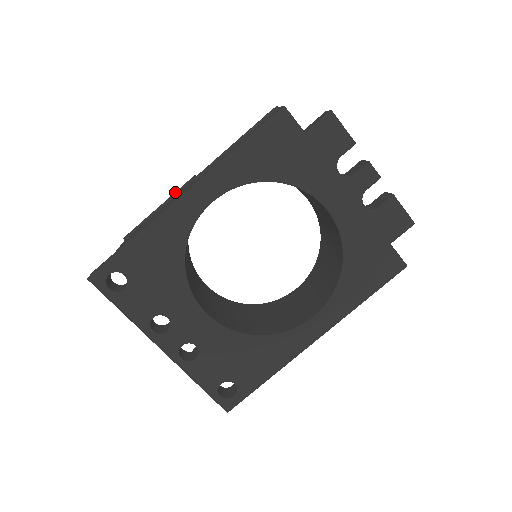
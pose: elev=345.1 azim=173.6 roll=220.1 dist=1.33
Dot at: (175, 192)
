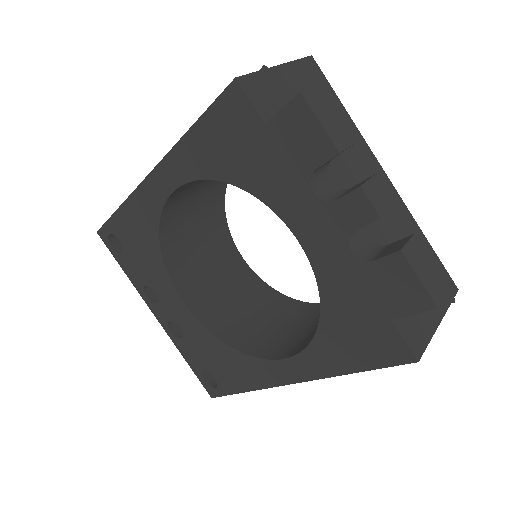
Dot at: occluded
